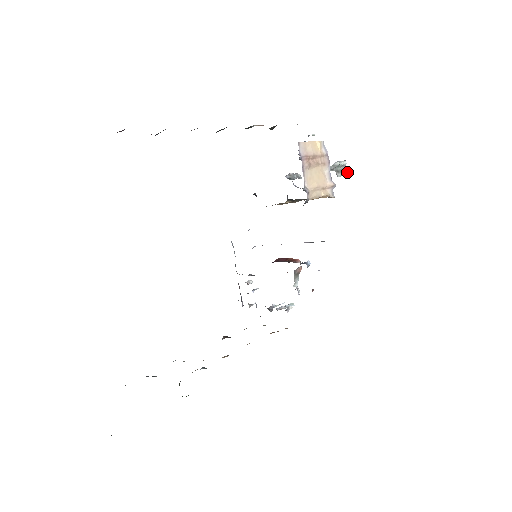
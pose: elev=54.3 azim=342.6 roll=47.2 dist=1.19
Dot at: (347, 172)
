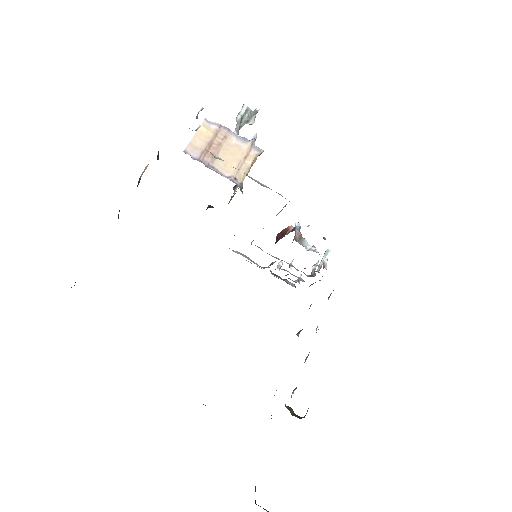
Dot at: (256, 111)
